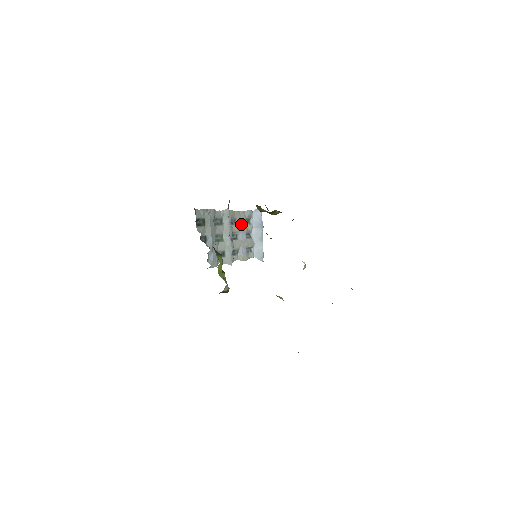
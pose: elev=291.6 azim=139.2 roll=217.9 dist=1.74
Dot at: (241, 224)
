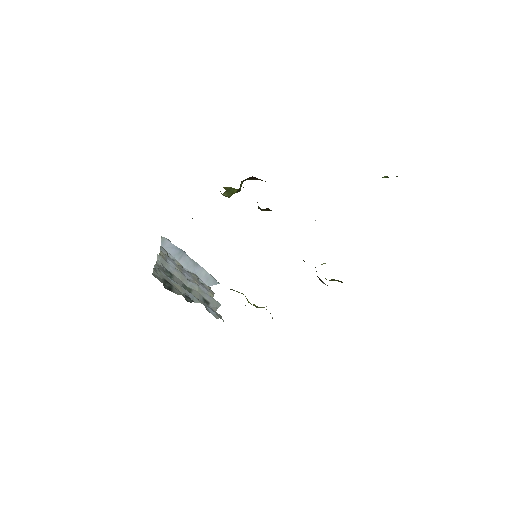
Dot at: (174, 264)
